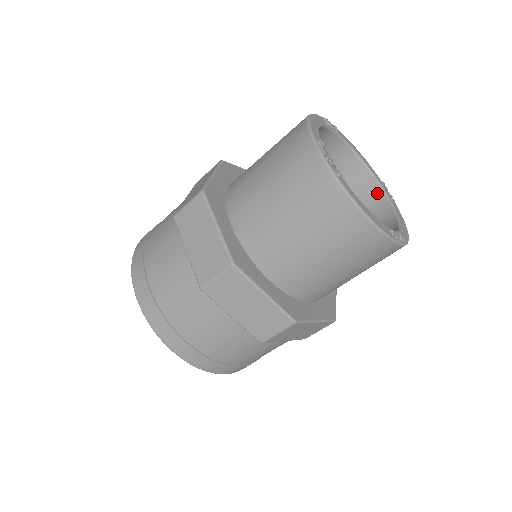
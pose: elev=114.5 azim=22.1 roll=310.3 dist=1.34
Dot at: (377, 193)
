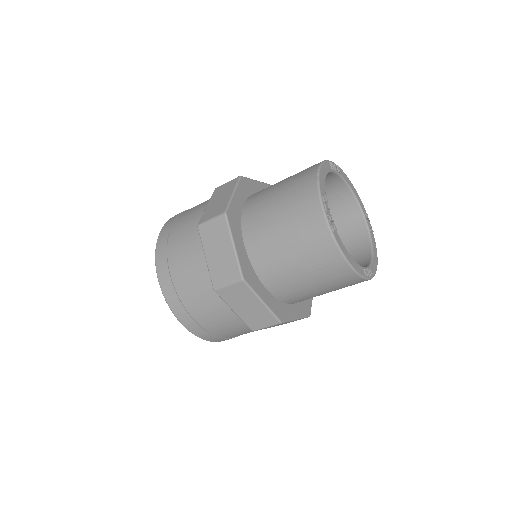
Dot at: (361, 223)
